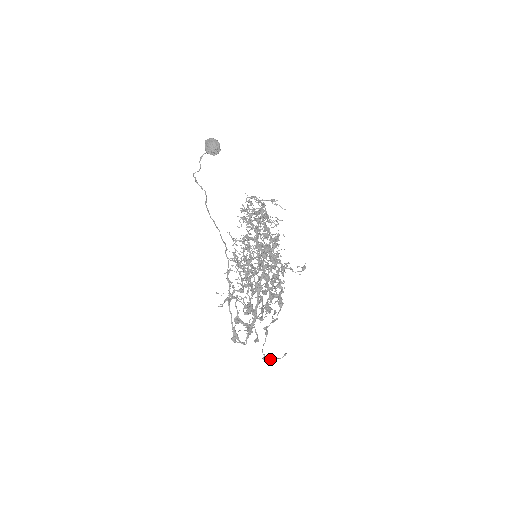
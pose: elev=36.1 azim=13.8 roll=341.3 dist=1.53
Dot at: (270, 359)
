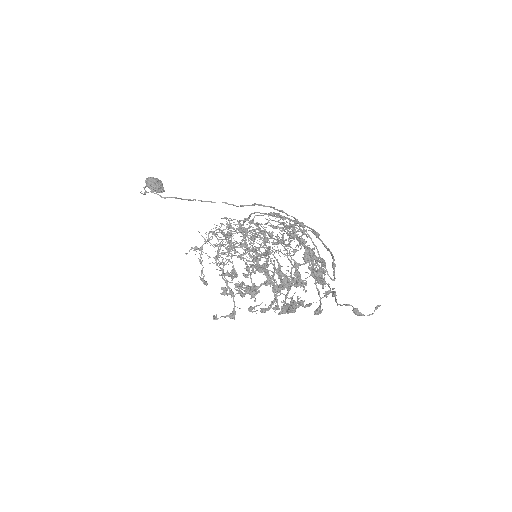
Dot at: (361, 313)
